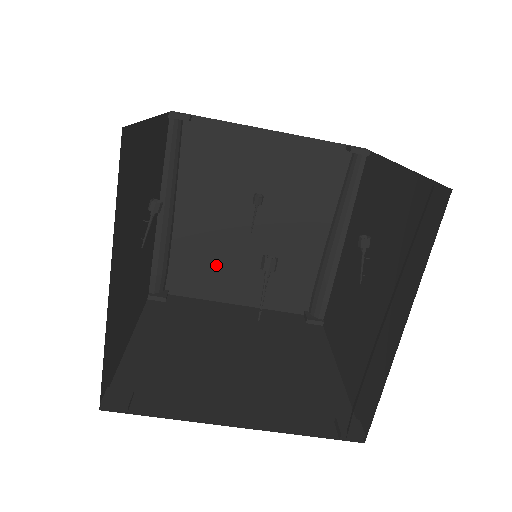
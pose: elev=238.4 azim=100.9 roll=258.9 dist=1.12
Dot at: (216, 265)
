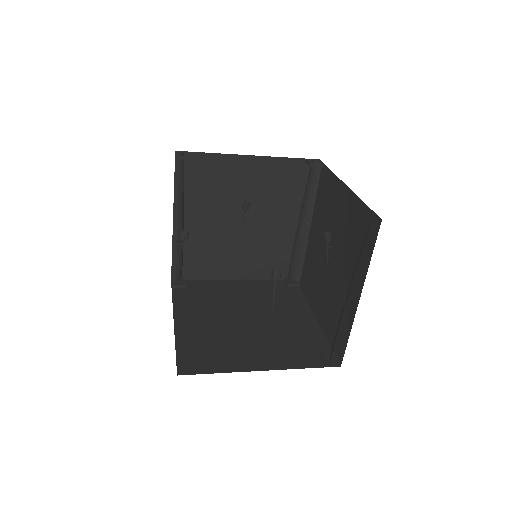
Dot at: (218, 255)
